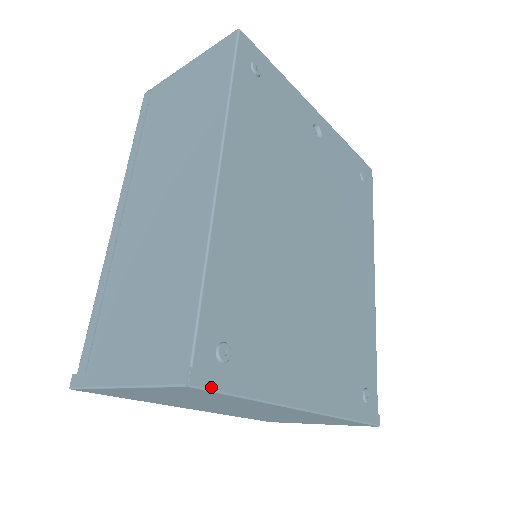
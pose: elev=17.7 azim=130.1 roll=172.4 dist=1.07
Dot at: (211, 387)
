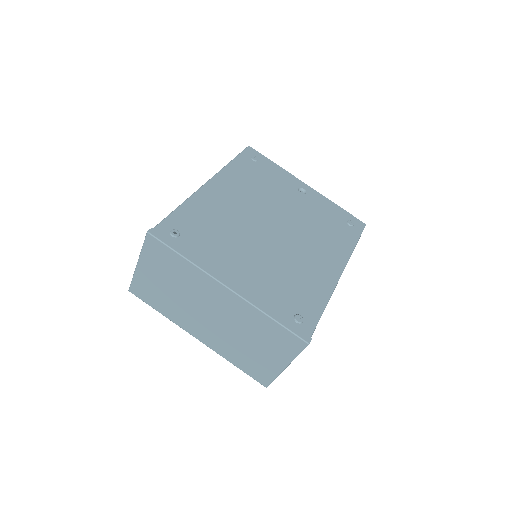
Dot at: (160, 239)
